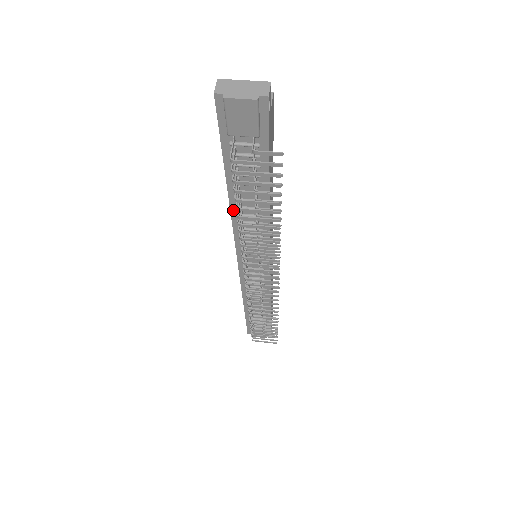
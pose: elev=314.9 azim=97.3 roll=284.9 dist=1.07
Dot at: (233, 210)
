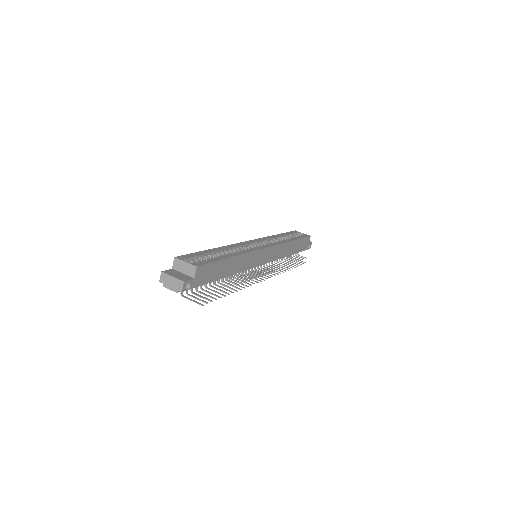
Dot at: occluded
